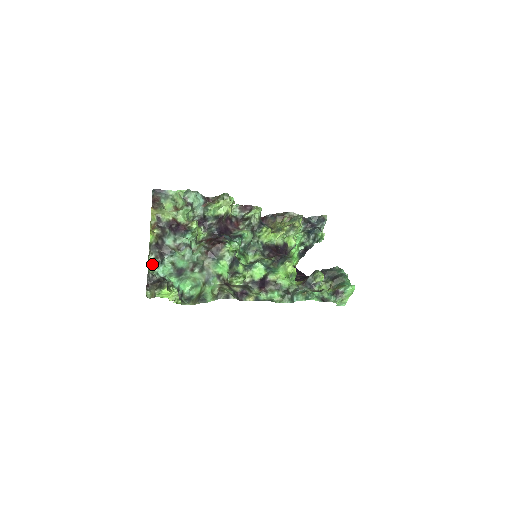
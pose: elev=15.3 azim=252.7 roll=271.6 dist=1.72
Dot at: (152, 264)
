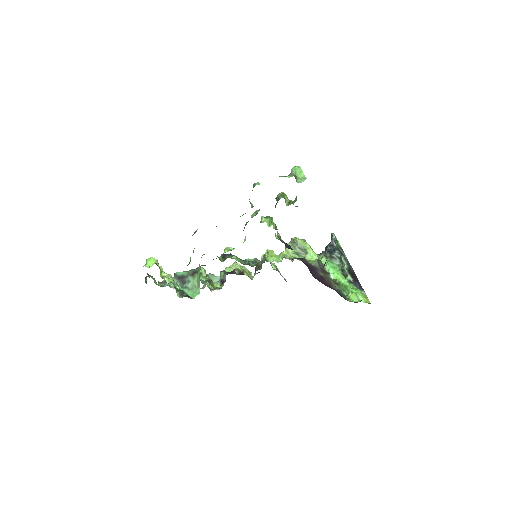
Dot at: (160, 285)
